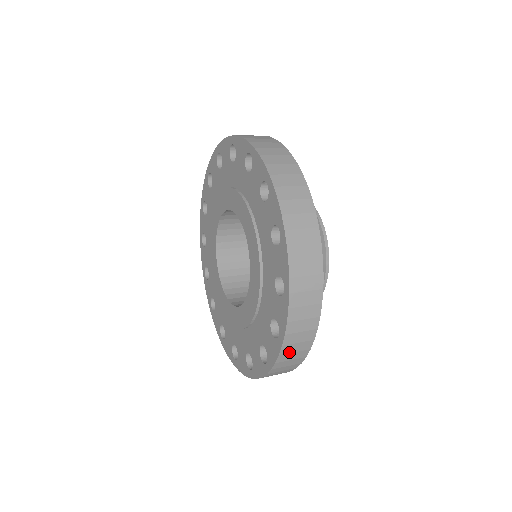
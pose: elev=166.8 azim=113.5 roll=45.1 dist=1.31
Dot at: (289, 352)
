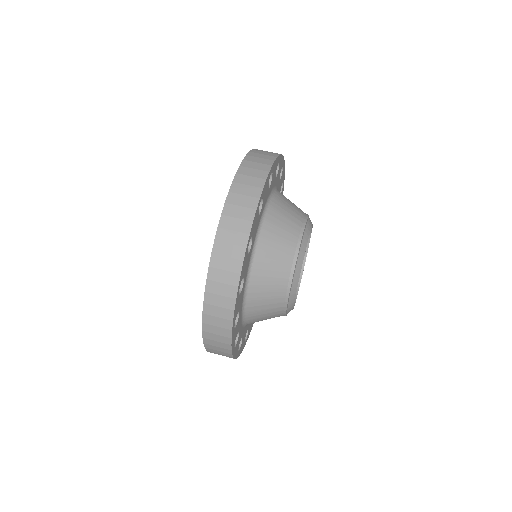
Dot at: occluded
